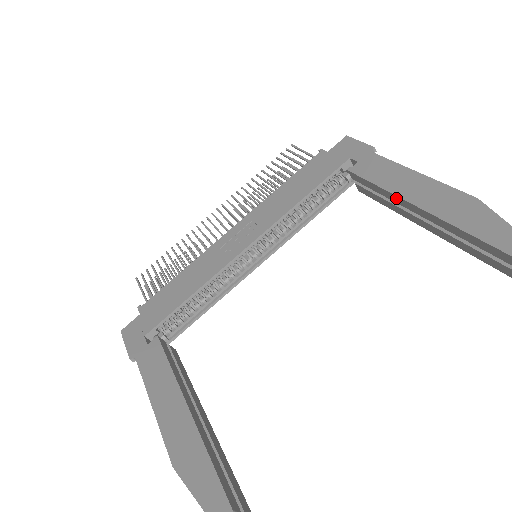
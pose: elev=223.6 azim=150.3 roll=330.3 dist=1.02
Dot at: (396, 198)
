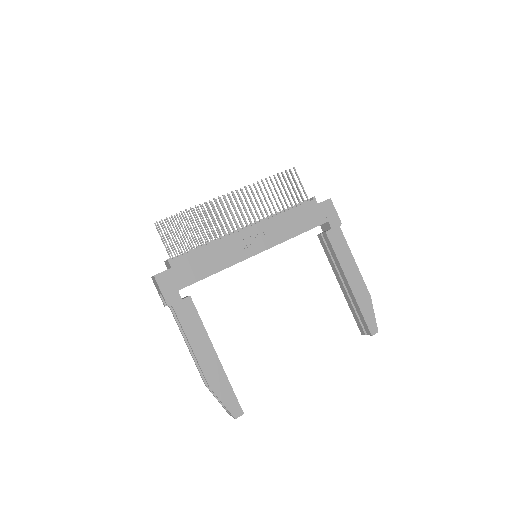
Dot at: (341, 270)
